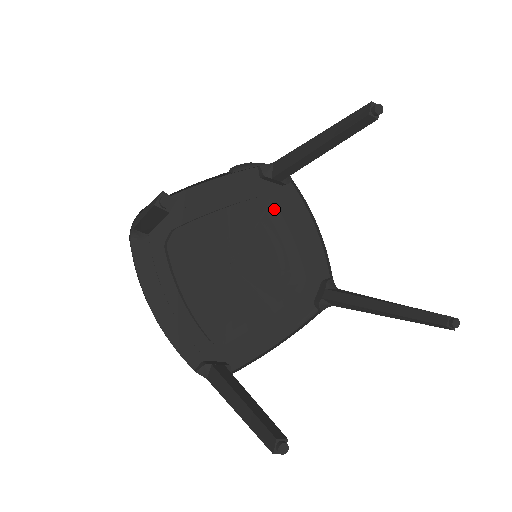
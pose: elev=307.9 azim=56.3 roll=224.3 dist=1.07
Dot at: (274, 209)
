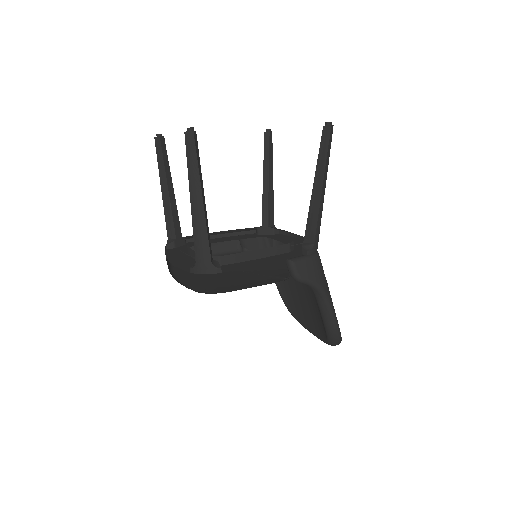
Dot at: occluded
